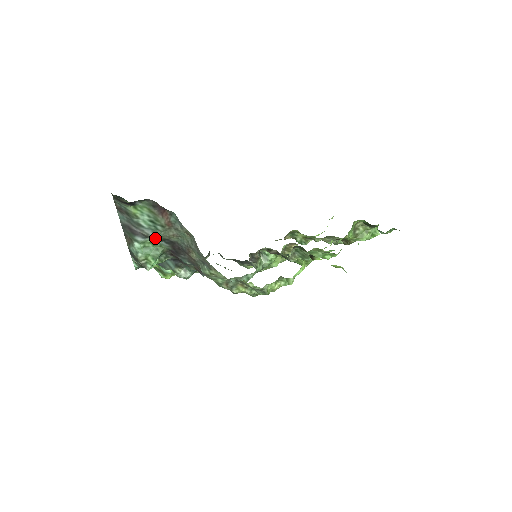
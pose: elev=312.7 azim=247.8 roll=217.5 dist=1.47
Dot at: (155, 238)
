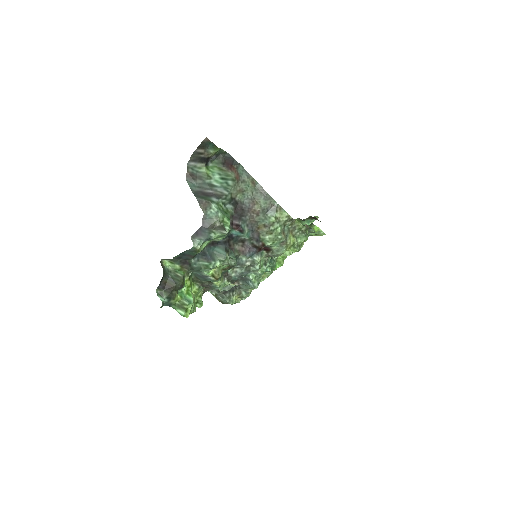
Dot at: (228, 195)
